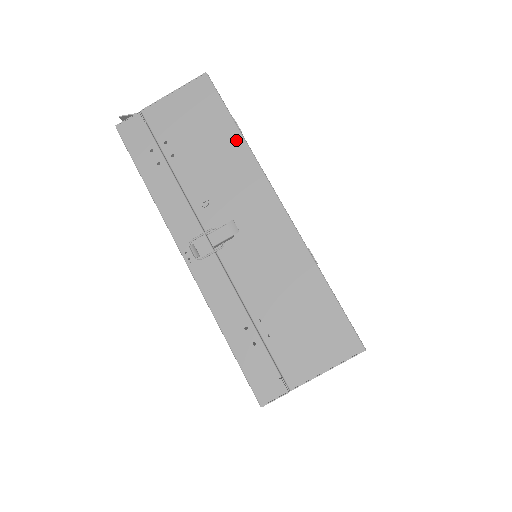
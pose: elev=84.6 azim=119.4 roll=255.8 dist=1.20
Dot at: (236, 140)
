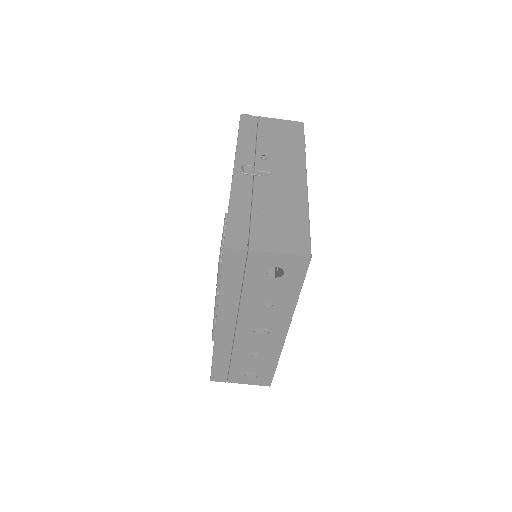
Dot at: (300, 148)
